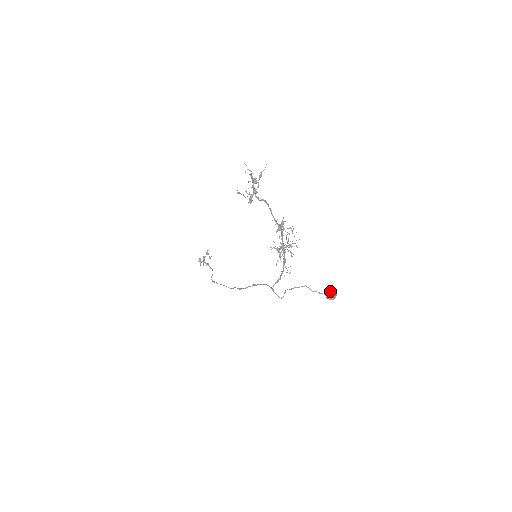
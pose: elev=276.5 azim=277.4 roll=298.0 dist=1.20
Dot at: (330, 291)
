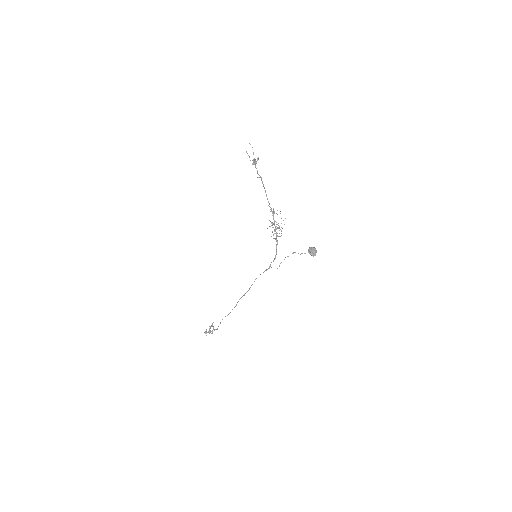
Dot at: (311, 248)
